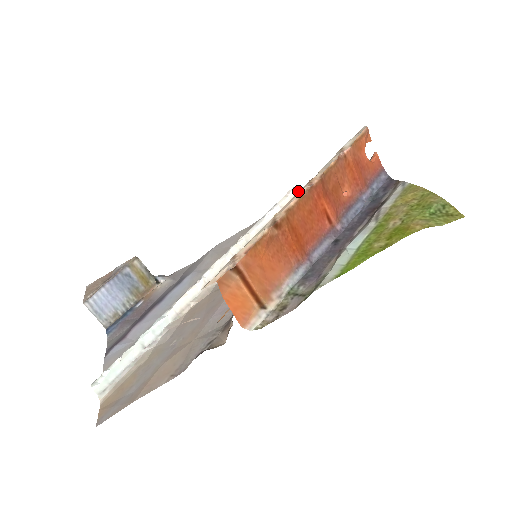
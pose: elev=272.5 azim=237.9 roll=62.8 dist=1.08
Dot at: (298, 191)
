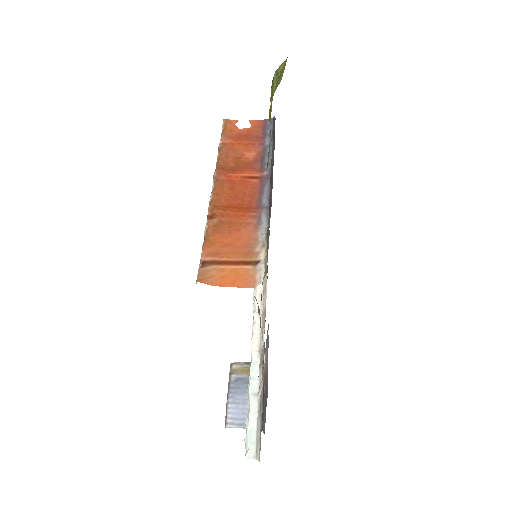
Dot at: occluded
